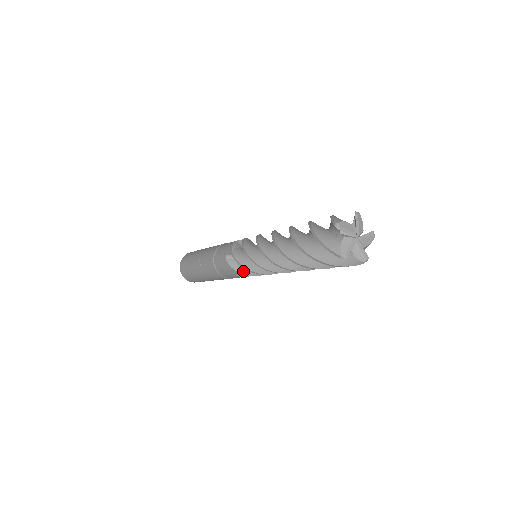
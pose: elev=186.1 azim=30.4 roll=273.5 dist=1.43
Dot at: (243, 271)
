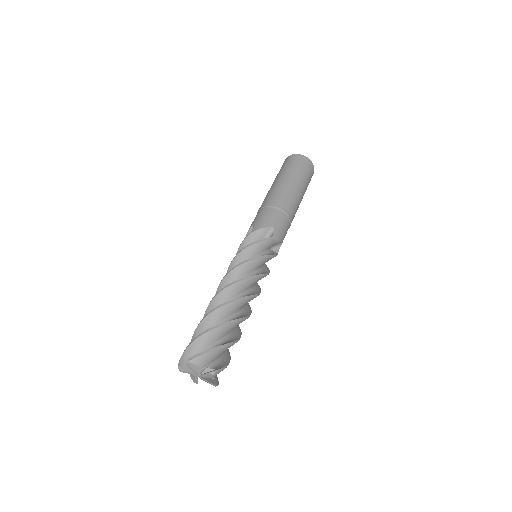
Dot at: occluded
